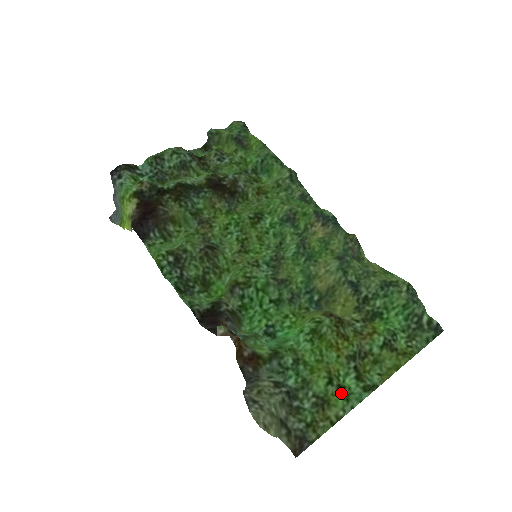
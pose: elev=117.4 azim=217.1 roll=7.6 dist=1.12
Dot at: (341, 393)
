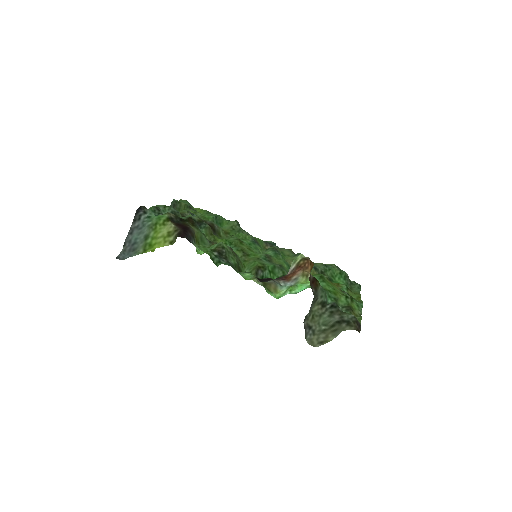
Dot at: (353, 303)
